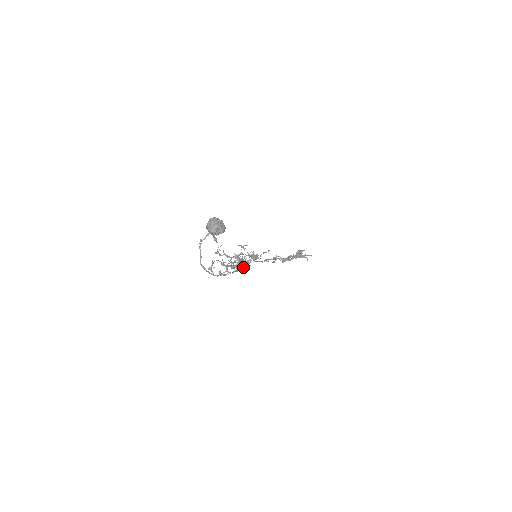
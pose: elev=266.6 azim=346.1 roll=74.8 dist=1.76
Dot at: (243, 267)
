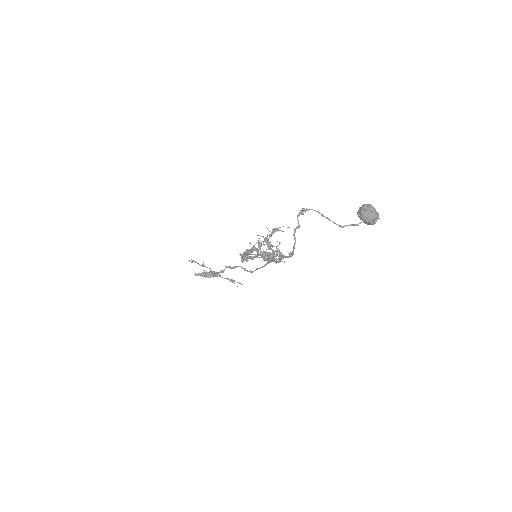
Dot at: occluded
